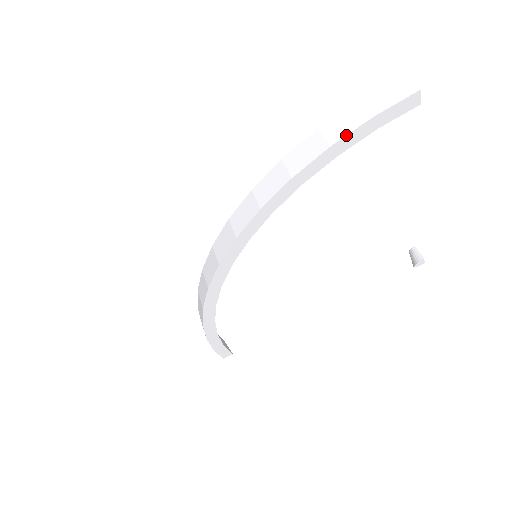
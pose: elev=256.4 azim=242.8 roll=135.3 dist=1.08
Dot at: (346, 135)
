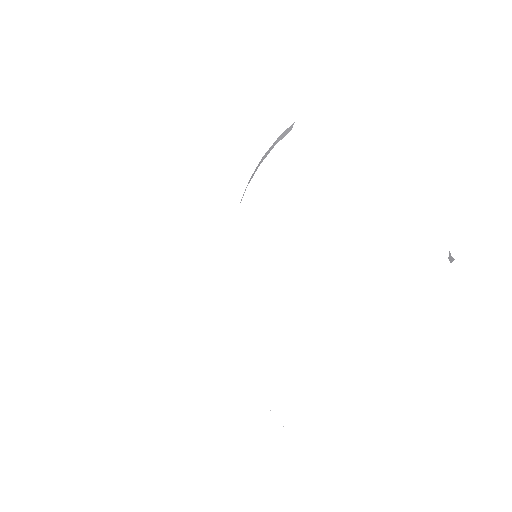
Dot at: (259, 145)
